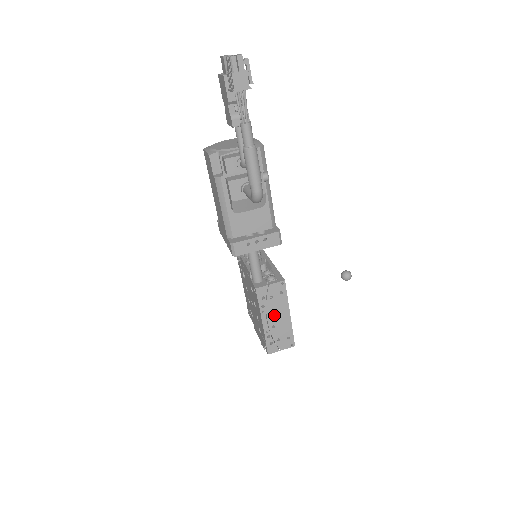
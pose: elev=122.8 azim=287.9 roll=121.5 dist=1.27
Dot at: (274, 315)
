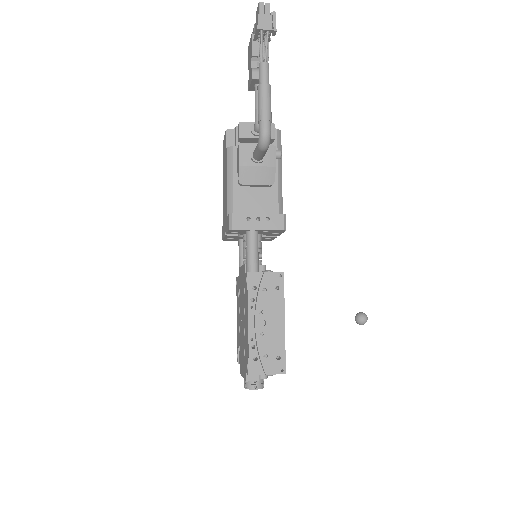
Dot at: (264, 317)
